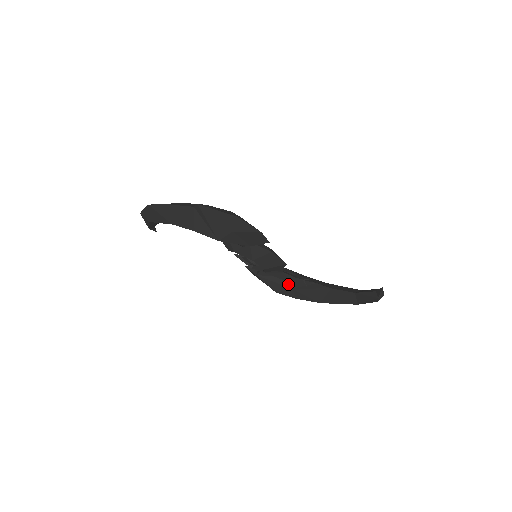
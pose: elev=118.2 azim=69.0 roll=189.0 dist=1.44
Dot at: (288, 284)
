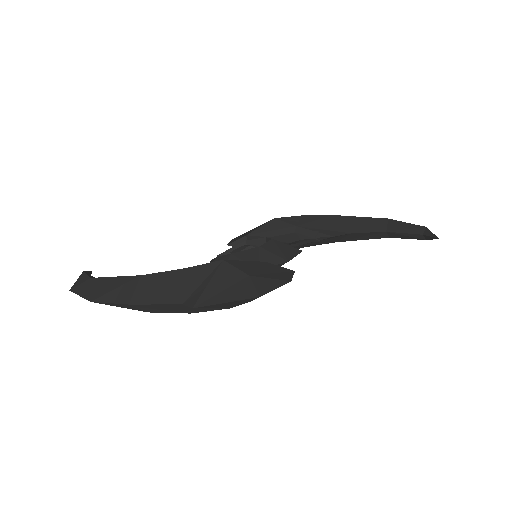
Dot at: (293, 244)
